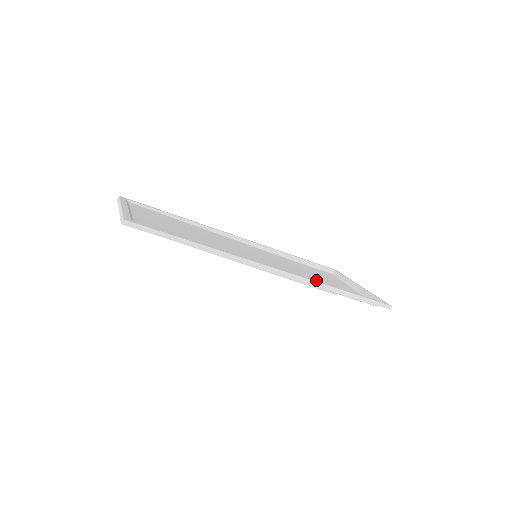
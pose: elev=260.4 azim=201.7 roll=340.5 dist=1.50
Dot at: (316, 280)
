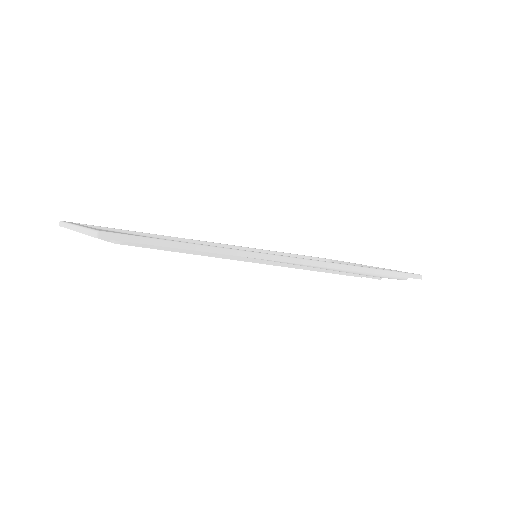
Dot at: occluded
